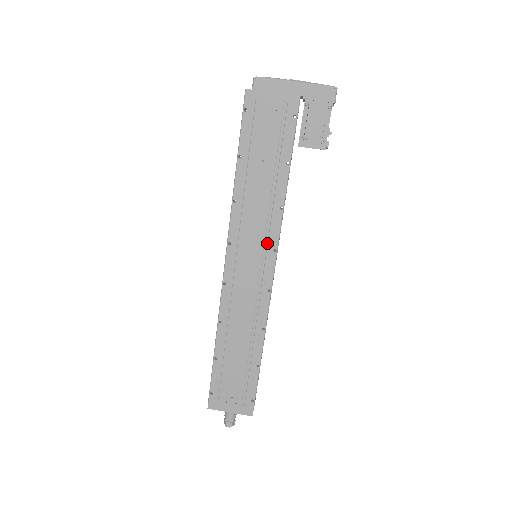
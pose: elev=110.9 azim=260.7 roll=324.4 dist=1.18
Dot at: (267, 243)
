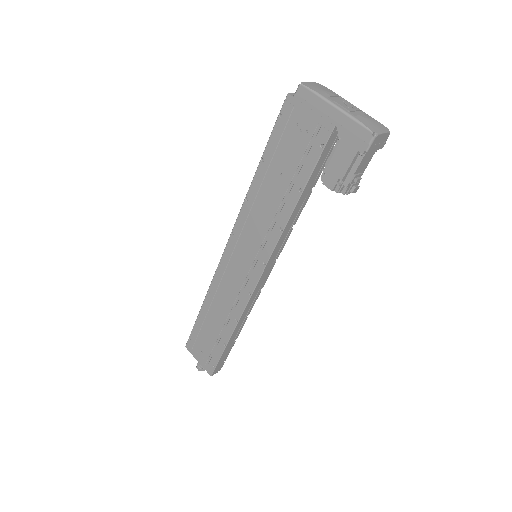
Dot at: (261, 252)
